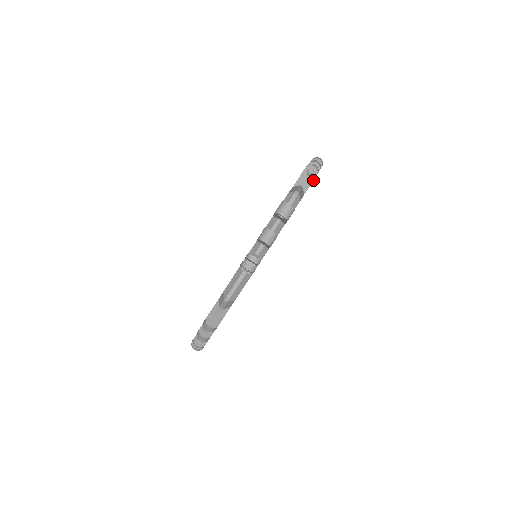
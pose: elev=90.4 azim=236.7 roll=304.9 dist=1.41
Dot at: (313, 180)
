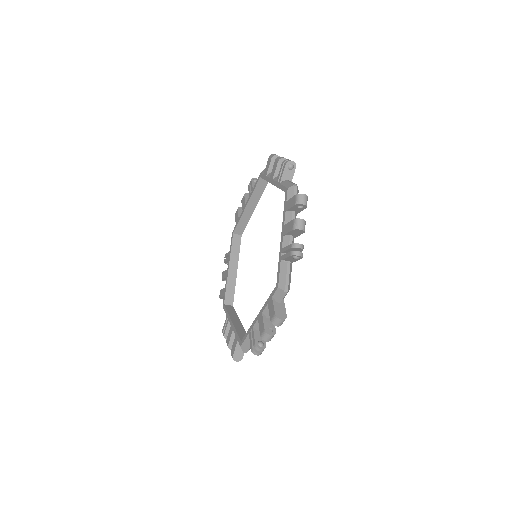
Dot at: occluded
